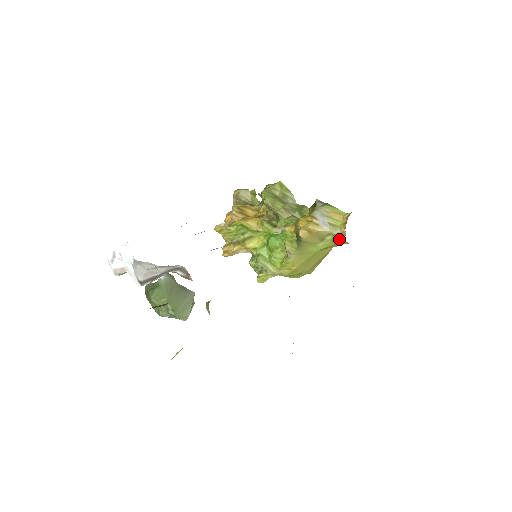
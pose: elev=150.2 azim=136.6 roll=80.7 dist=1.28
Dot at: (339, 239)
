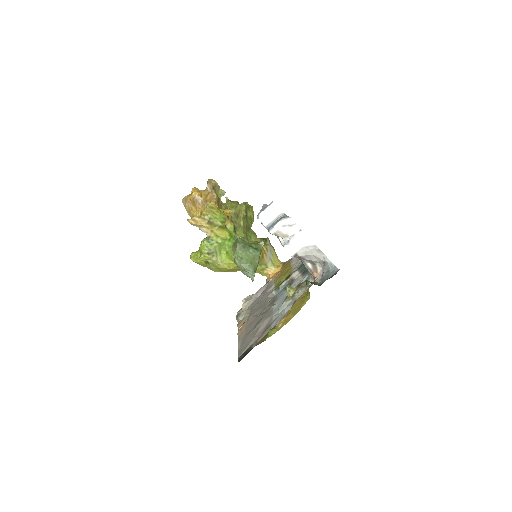
Dot at: (267, 271)
